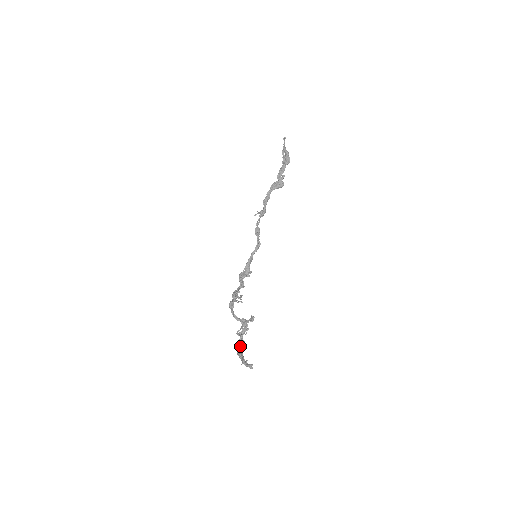
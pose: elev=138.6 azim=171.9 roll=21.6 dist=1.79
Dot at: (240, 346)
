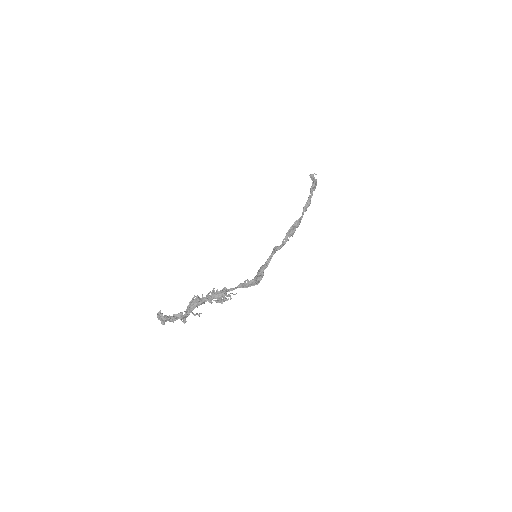
Dot at: (182, 318)
